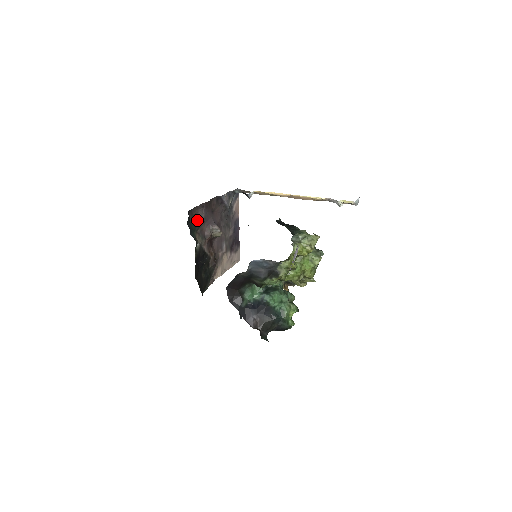
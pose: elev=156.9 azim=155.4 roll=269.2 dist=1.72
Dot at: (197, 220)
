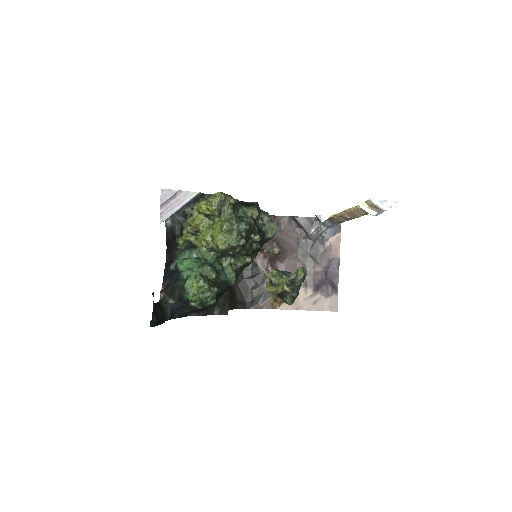
Dot at: occluded
